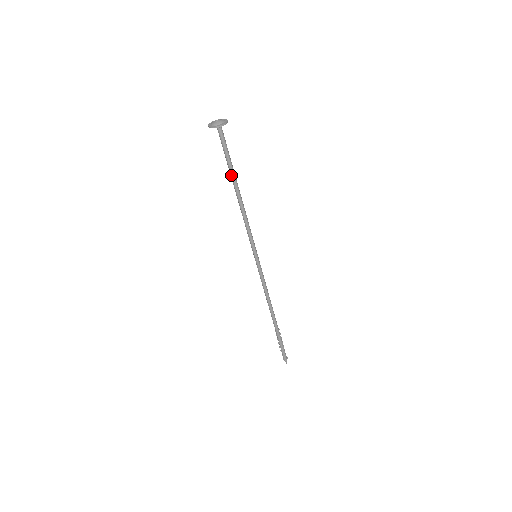
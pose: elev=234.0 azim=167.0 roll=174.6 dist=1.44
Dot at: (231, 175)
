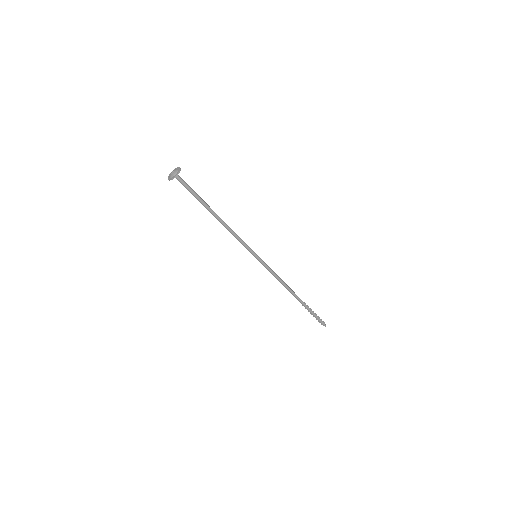
Dot at: (204, 206)
